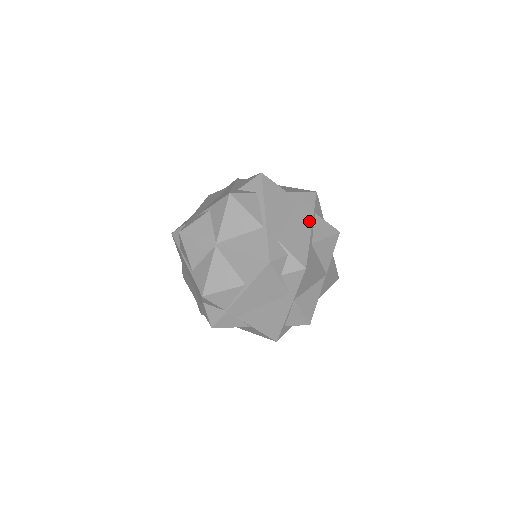
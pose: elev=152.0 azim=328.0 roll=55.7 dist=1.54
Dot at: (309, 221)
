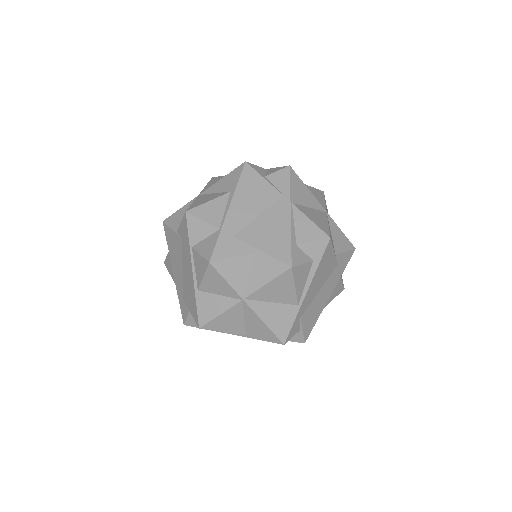
Dot at: (333, 288)
